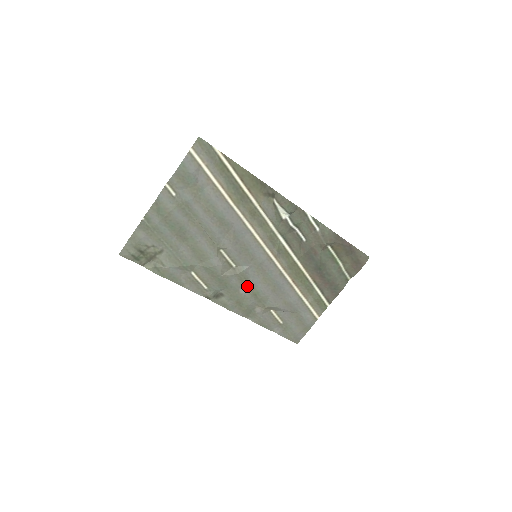
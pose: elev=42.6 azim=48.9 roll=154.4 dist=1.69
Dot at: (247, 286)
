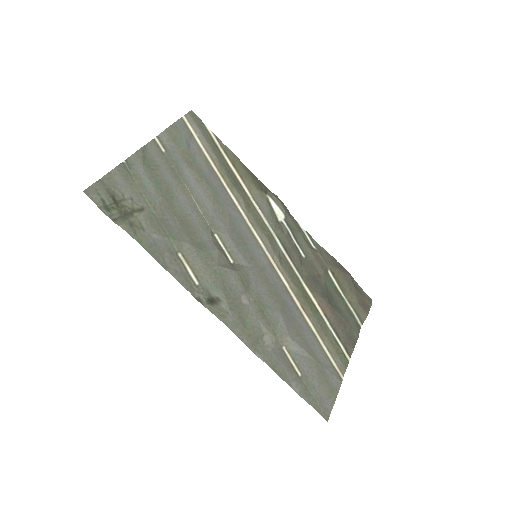
Dot at: (250, 295)
